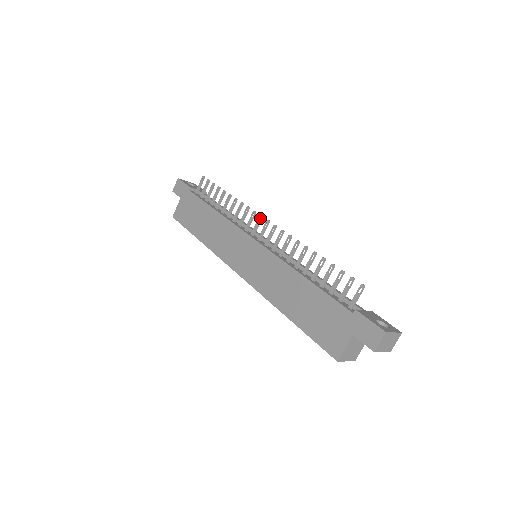
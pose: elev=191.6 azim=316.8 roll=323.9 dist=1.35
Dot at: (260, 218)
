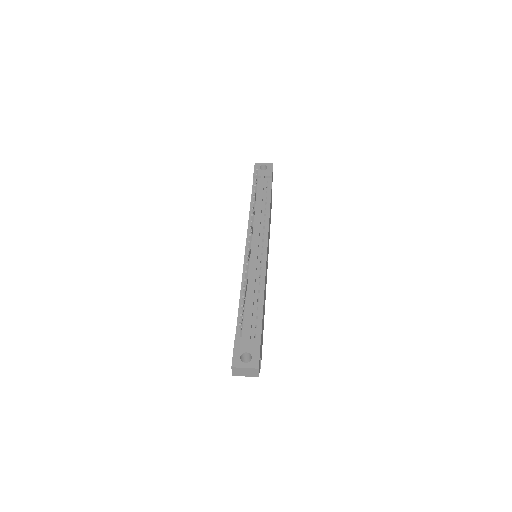
Dot at: (250, 229)
